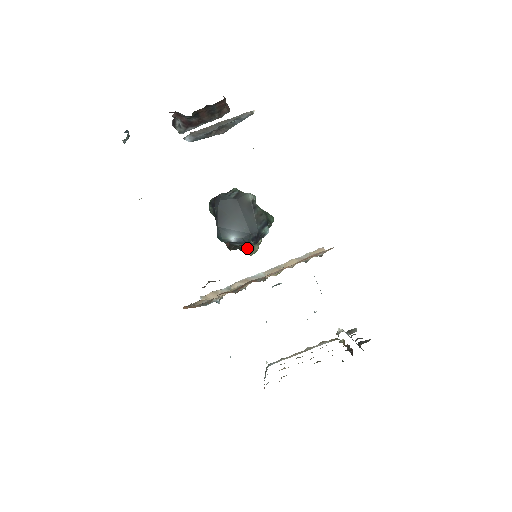
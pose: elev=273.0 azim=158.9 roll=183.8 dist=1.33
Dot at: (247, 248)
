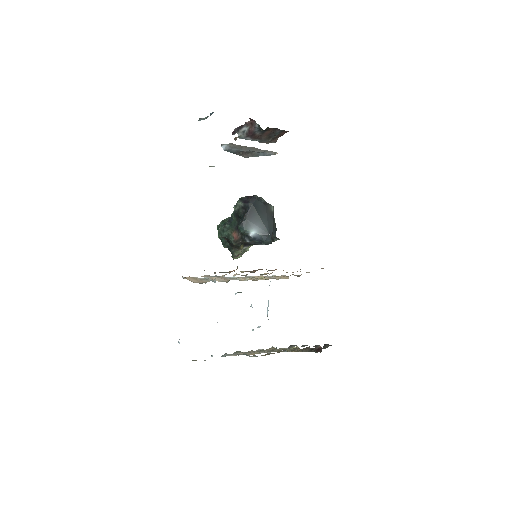
Dot at: (241, 250)
